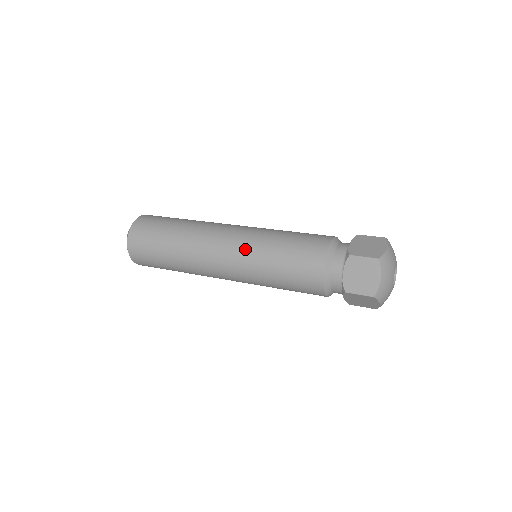
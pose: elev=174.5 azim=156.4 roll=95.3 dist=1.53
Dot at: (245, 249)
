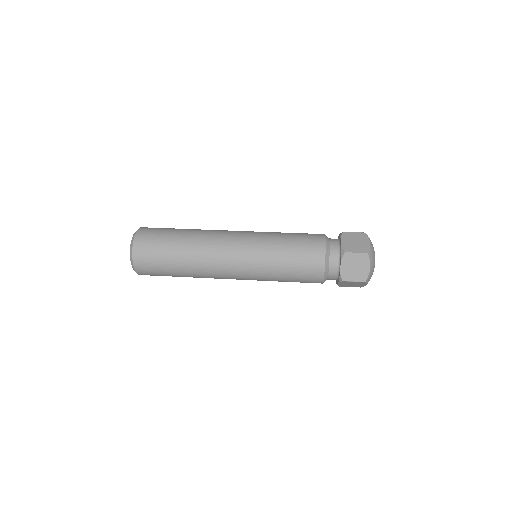
Dot at: (256, 234)
